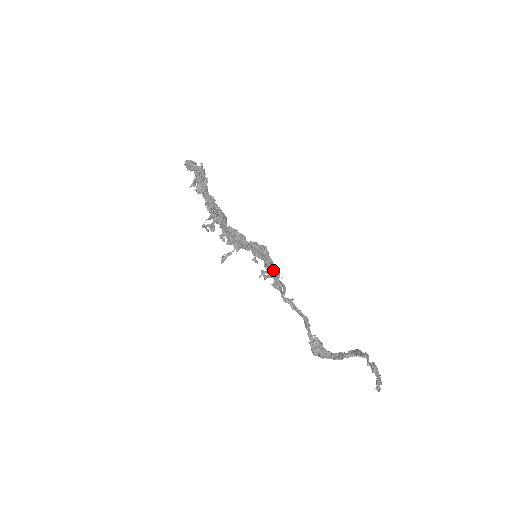
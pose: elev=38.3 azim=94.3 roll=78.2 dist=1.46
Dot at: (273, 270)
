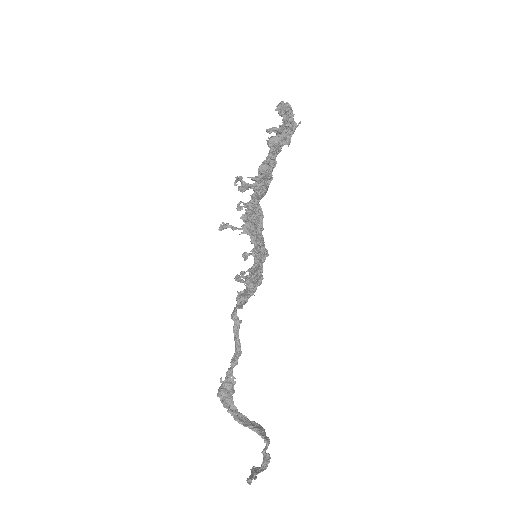
Dot at: (259, 285)
